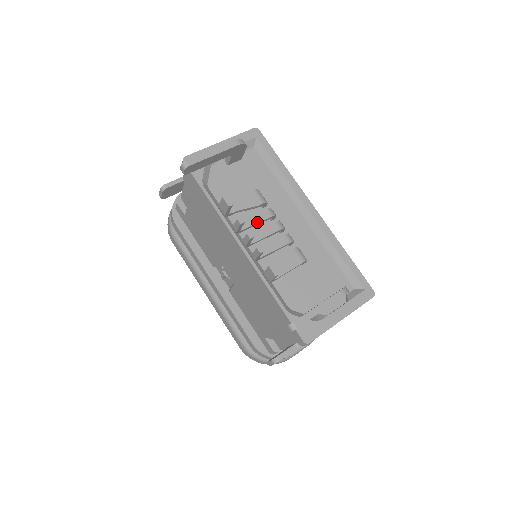
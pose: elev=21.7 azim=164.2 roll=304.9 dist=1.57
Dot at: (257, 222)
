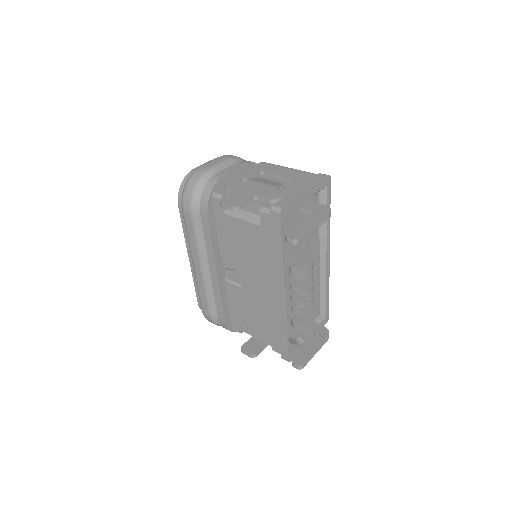
Dot at: occluded
